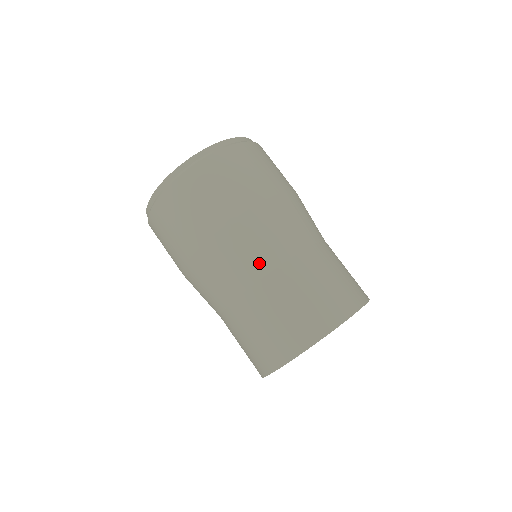
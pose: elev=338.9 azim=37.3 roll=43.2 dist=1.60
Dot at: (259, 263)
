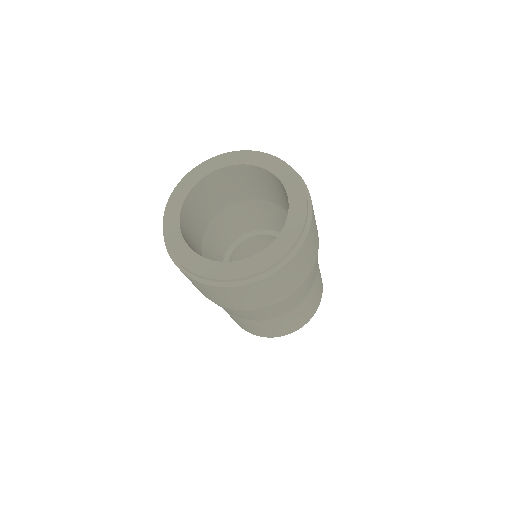
Dot at: (260, 318)
